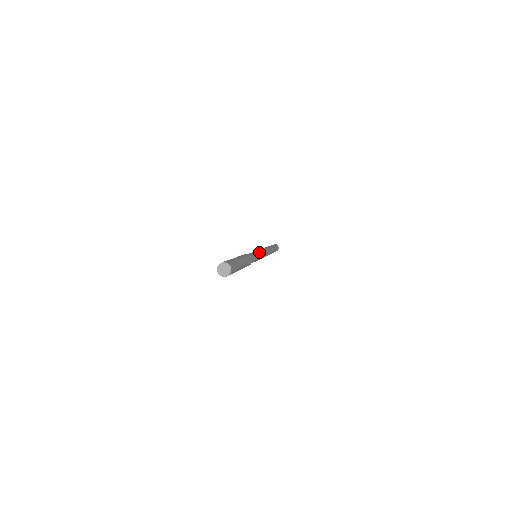
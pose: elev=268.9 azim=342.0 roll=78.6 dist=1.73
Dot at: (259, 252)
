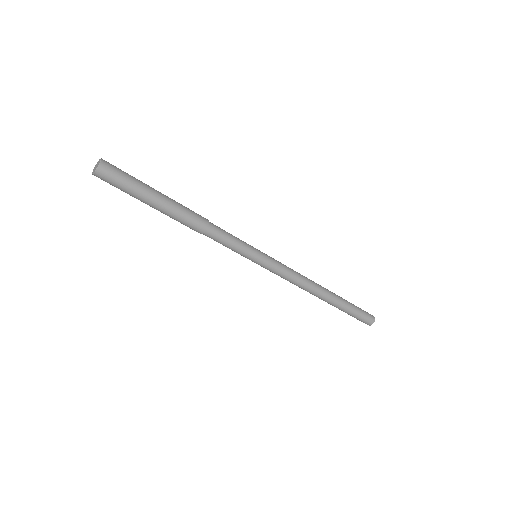
Dot at: (262, 252)
